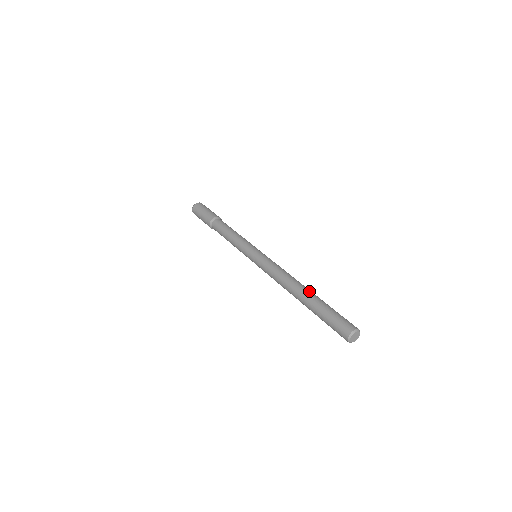
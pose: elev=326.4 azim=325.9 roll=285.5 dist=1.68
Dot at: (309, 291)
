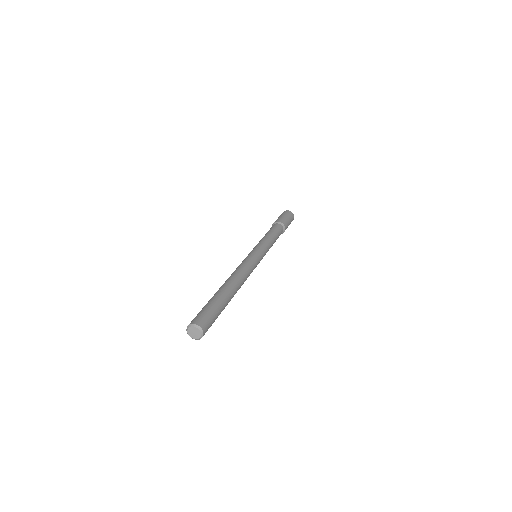
Dot at: (228, 287)
